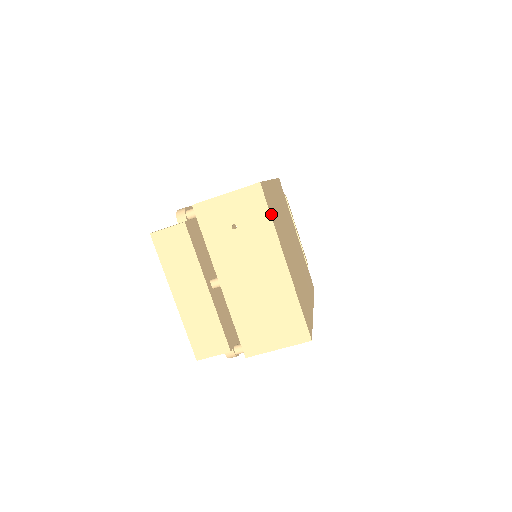
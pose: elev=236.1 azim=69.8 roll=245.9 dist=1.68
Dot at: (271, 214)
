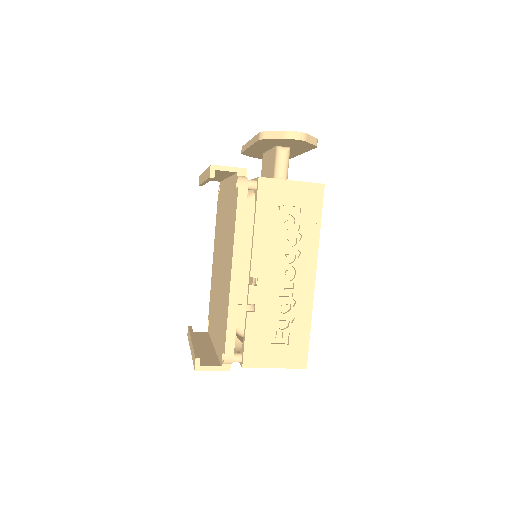
Dot at: occluded
